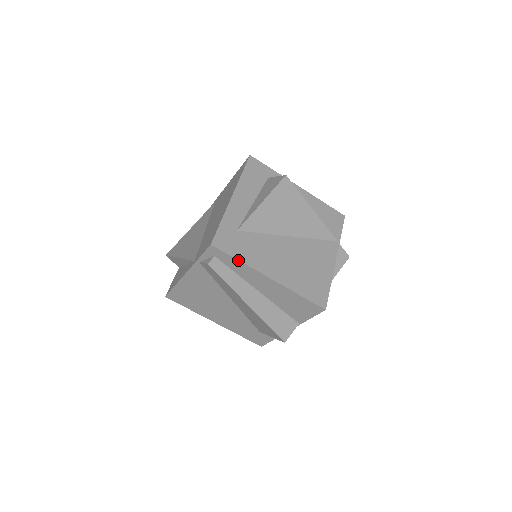
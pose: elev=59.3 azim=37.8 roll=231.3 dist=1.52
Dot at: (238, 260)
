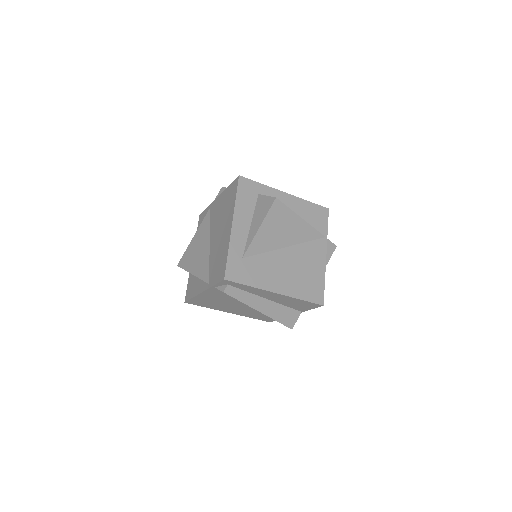
Dot at: (248, 286)
